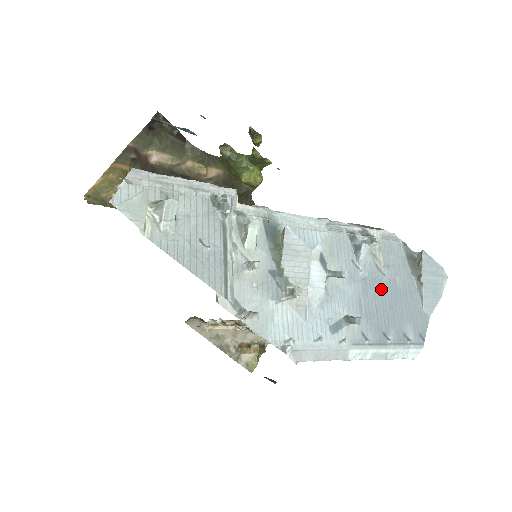
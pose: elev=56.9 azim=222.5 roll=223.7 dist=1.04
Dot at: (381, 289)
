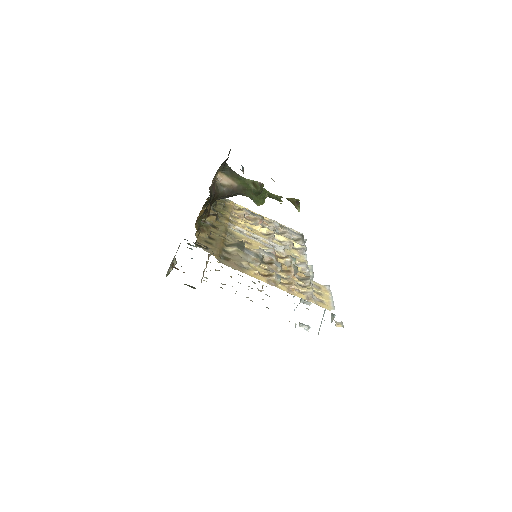
Dot at: occluded
